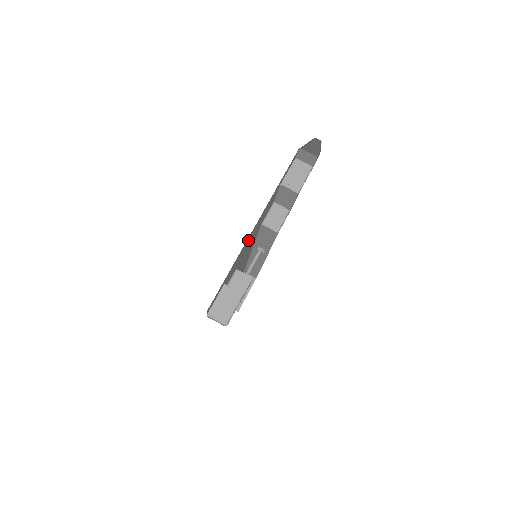
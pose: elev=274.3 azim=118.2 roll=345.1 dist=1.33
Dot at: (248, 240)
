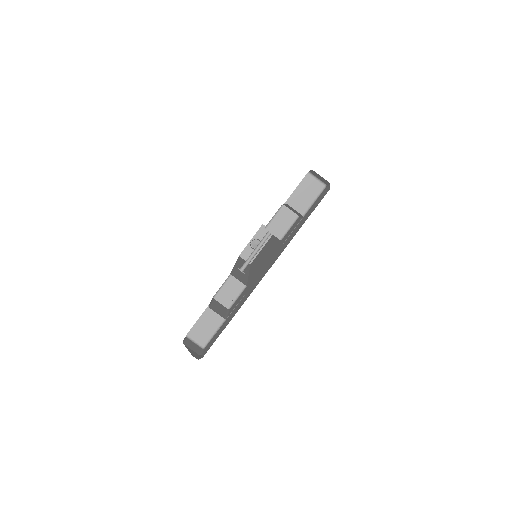
Dot at: occluded
